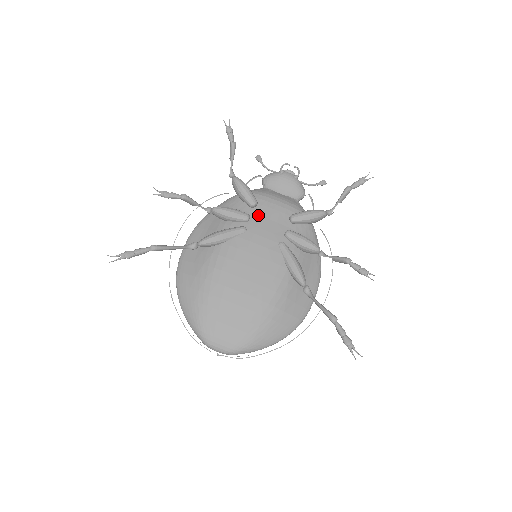
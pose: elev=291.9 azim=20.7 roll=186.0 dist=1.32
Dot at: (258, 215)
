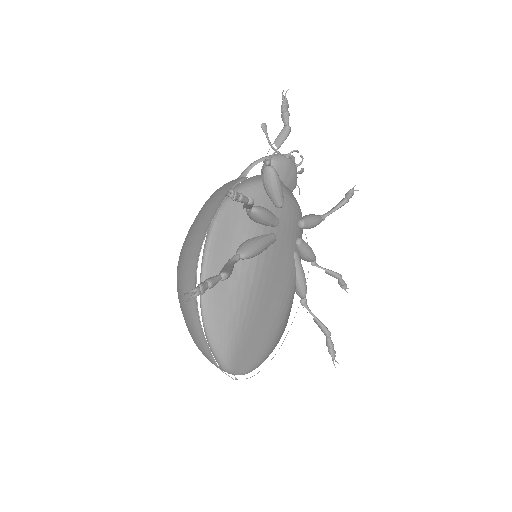
Dot at: (282, 218)
